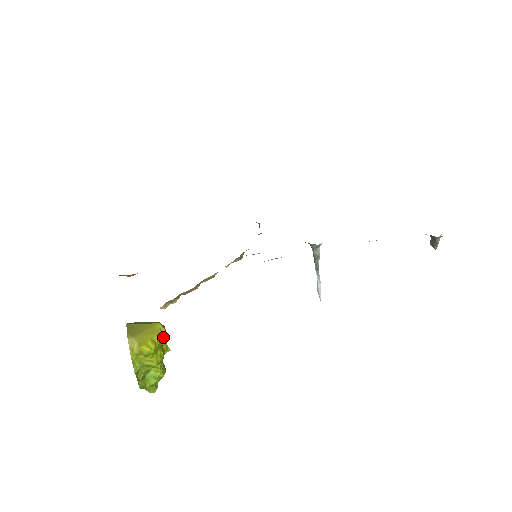
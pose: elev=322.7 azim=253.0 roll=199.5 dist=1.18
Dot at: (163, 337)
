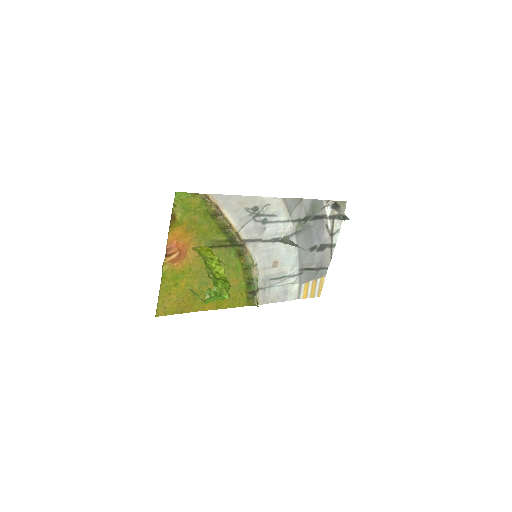
Dot at: occluded
